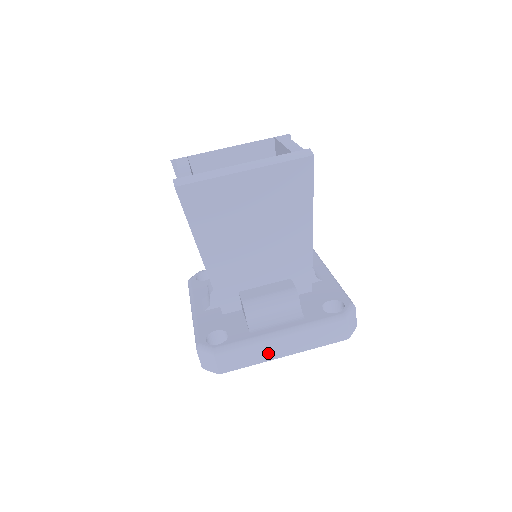
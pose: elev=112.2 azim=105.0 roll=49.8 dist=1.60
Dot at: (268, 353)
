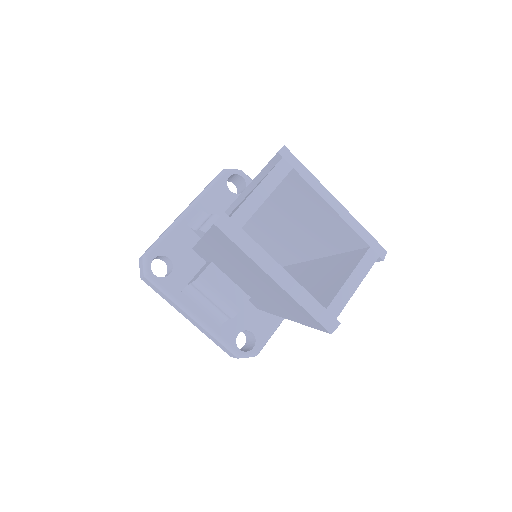
Dot at: (178, 309)
